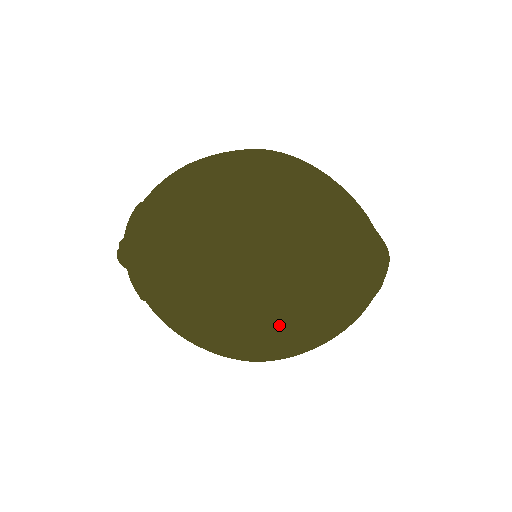
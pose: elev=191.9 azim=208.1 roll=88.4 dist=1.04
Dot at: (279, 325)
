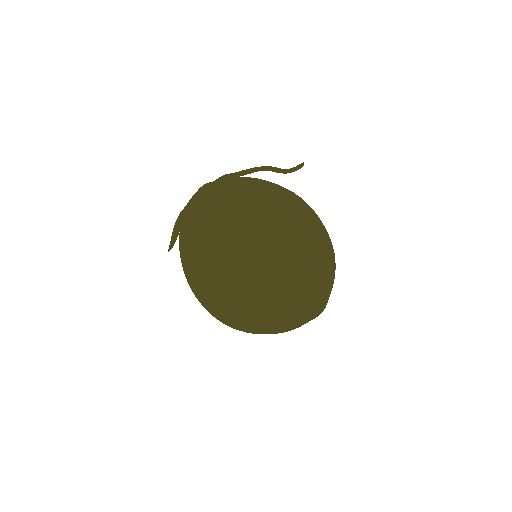
Dot at: (303, 249)
